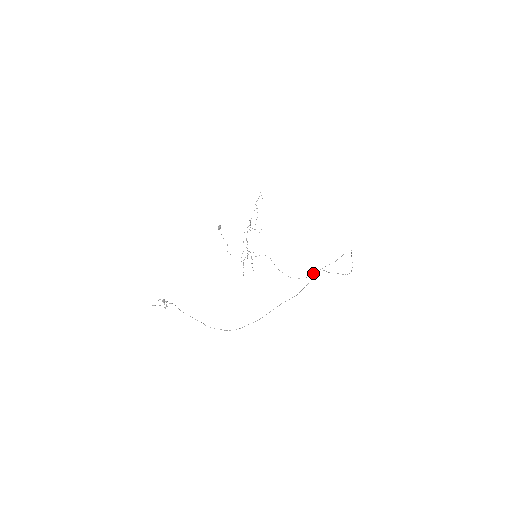
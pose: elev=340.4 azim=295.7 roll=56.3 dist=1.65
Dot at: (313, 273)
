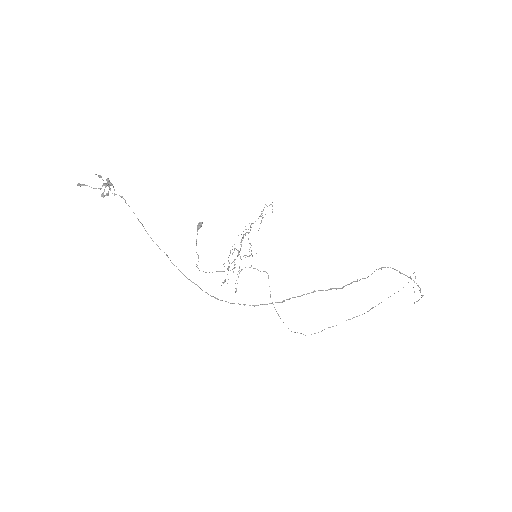
Dot at: occluded
